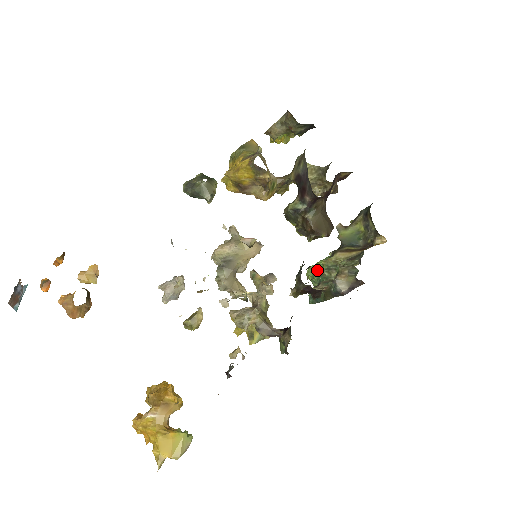
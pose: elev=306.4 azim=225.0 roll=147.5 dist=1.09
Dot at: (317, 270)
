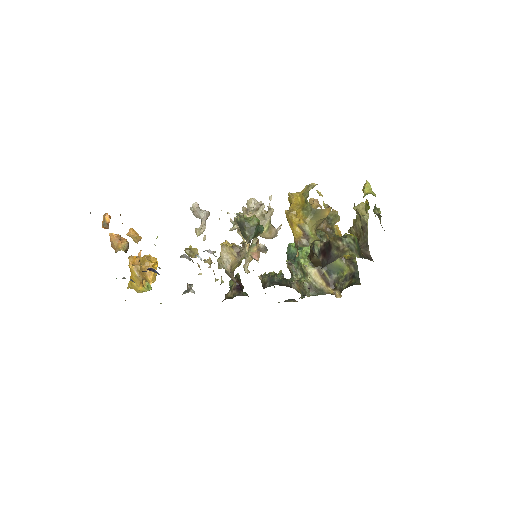
Dot at: (304, 252)
